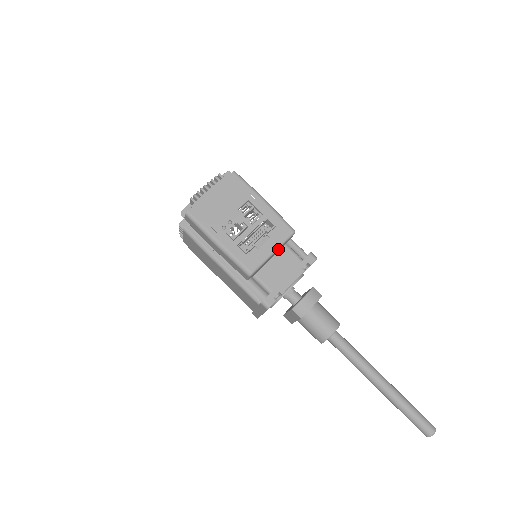
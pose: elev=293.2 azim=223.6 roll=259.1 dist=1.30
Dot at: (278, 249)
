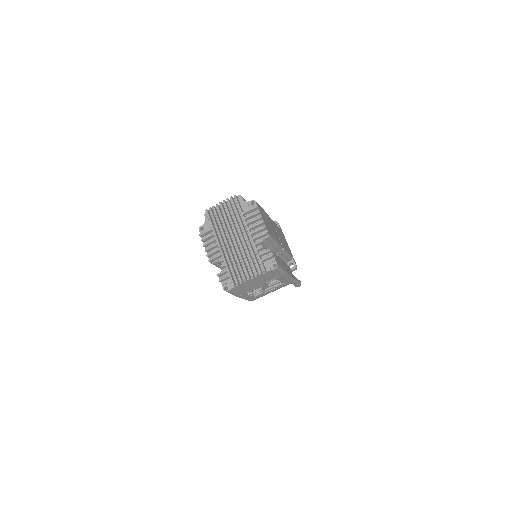
Dot at: occluded
